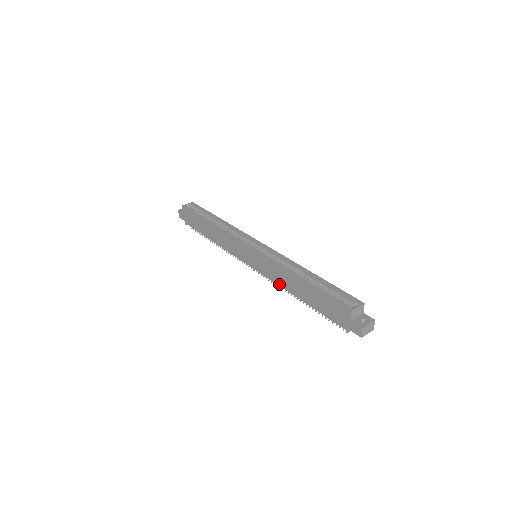
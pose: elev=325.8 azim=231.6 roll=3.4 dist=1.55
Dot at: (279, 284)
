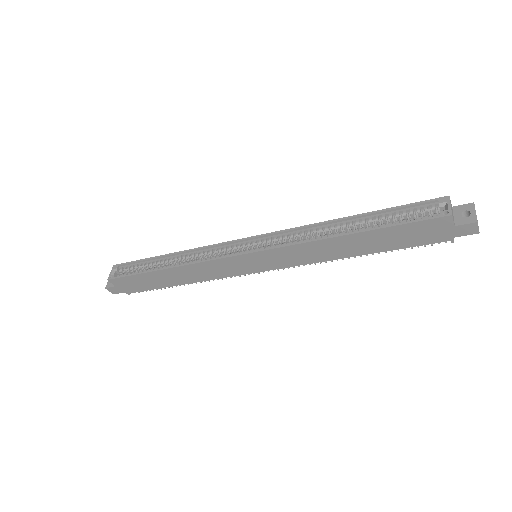
Dot at: (317, 261)
